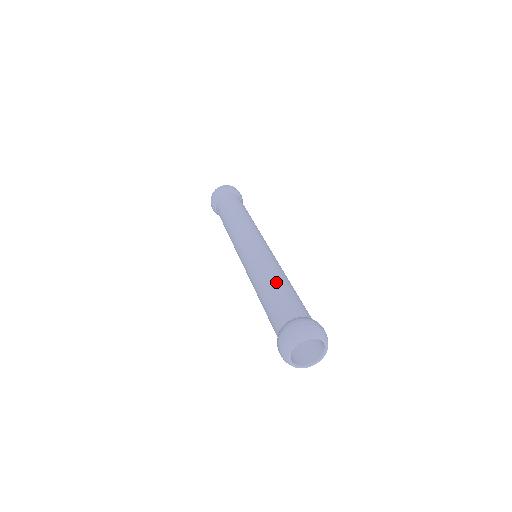
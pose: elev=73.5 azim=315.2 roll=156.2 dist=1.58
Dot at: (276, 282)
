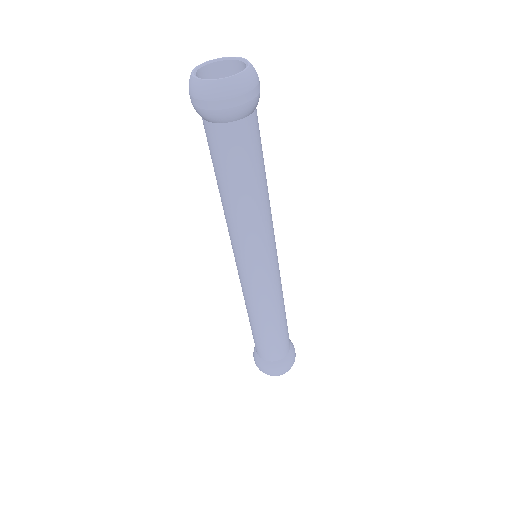
Dot at: occluded
